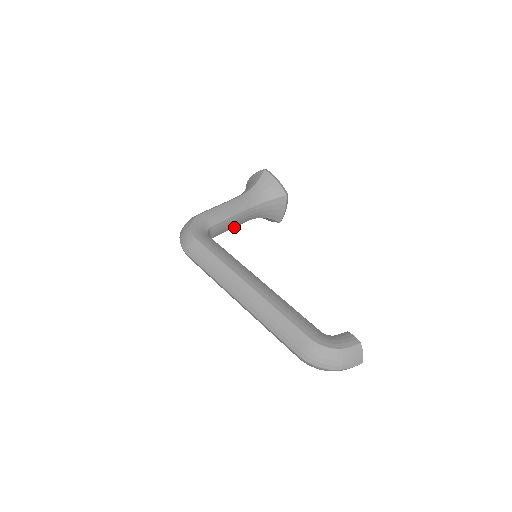
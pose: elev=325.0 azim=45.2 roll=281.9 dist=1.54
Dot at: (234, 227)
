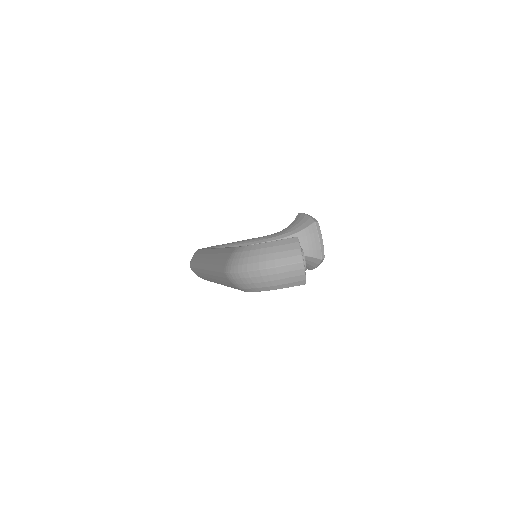
Dot at: occluded
